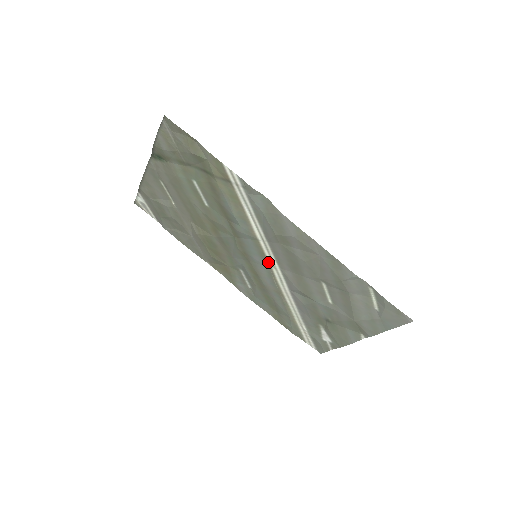
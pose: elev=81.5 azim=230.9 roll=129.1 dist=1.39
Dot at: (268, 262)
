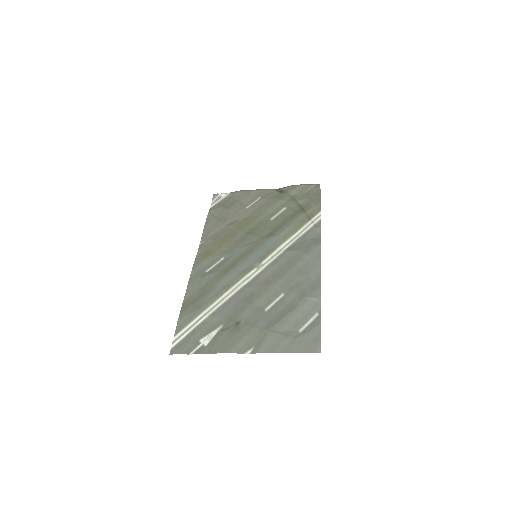
Dot at: (259, 264)
